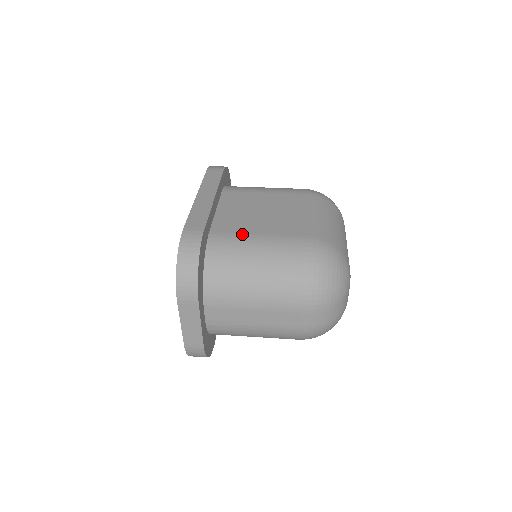
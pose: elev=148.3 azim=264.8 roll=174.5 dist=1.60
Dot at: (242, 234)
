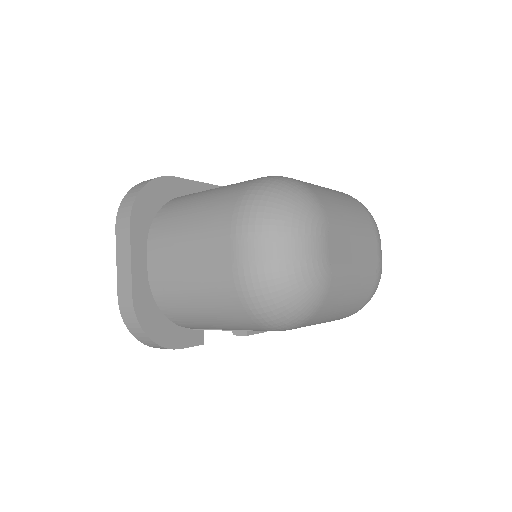
Dot at: occluded
